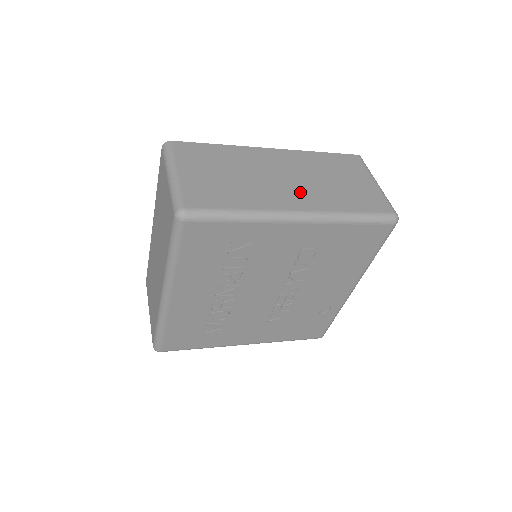
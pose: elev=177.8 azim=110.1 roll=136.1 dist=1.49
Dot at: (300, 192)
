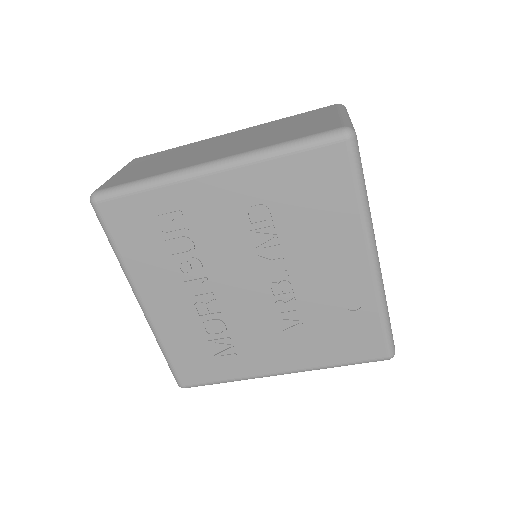
Dot at: (228, 149)
